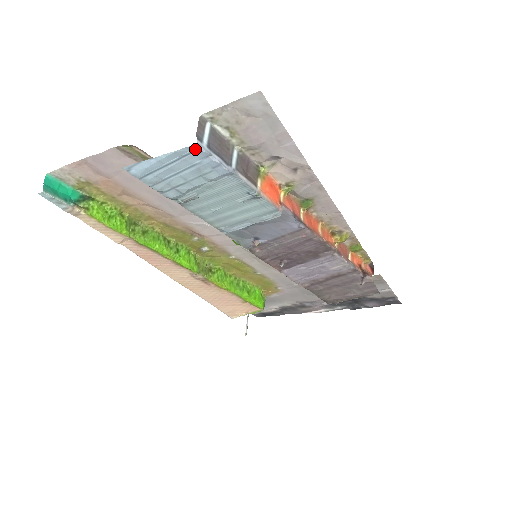
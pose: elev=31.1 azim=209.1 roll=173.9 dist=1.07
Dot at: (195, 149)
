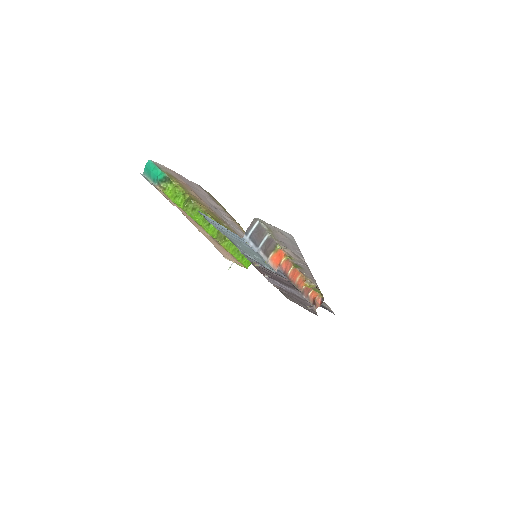
Dot at: (241, 238)
